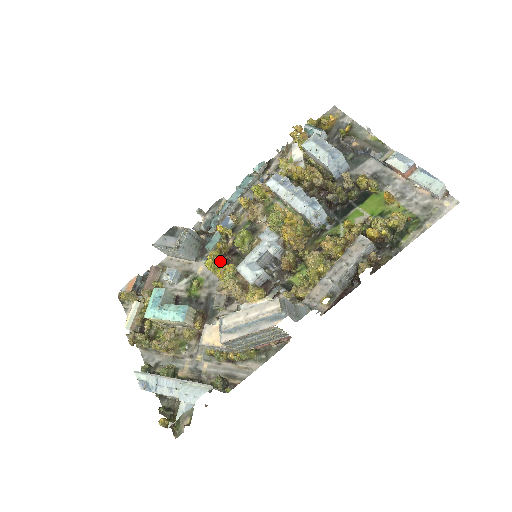
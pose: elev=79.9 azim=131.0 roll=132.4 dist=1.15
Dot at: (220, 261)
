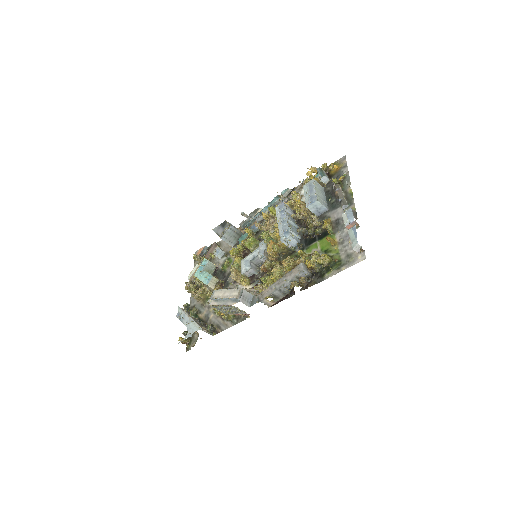
Dot at: (243, 252)
